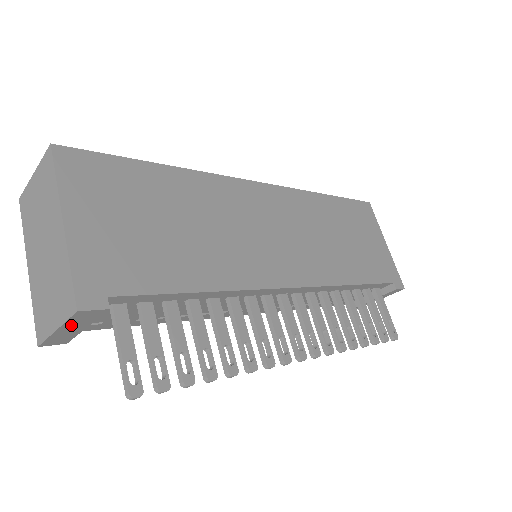
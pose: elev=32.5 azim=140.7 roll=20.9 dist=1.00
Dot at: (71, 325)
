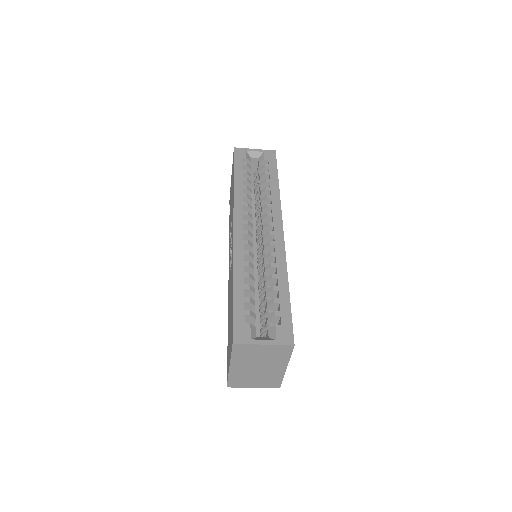
Dot at: occluded
